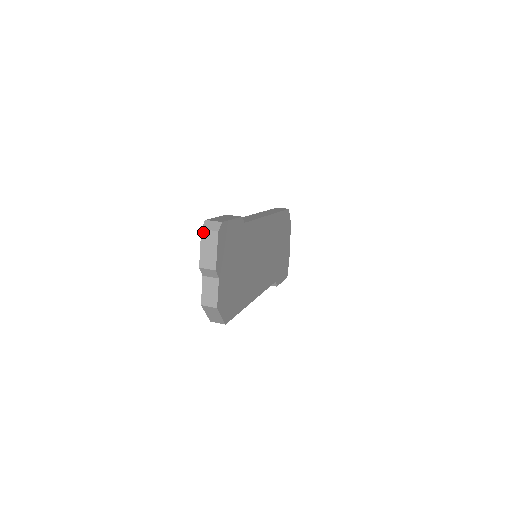
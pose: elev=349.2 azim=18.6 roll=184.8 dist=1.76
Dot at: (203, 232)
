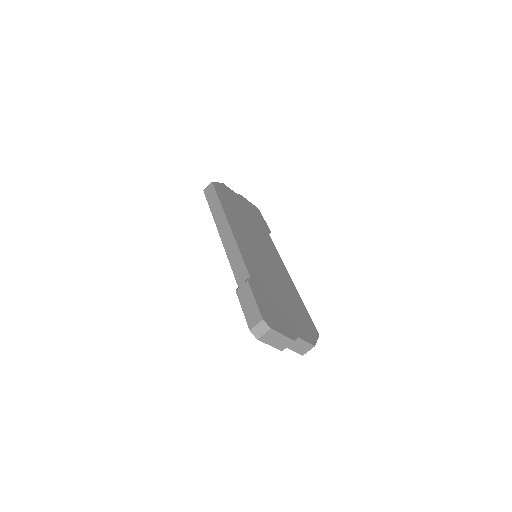
Dot at: (261, 339)
